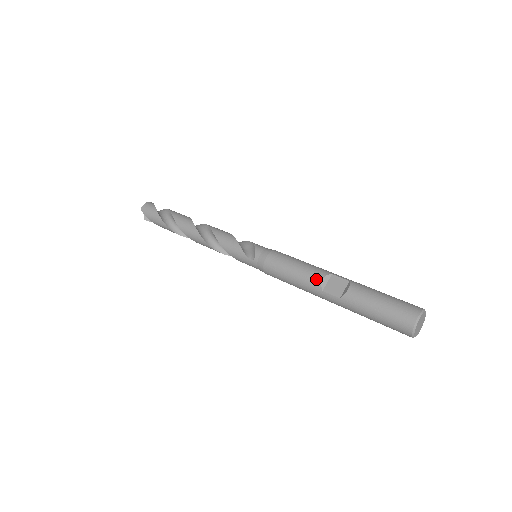
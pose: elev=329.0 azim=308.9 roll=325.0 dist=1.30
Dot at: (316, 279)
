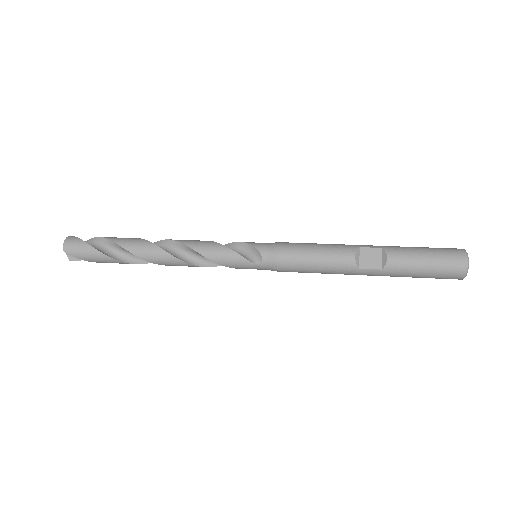
Dot at: (348, 259)
